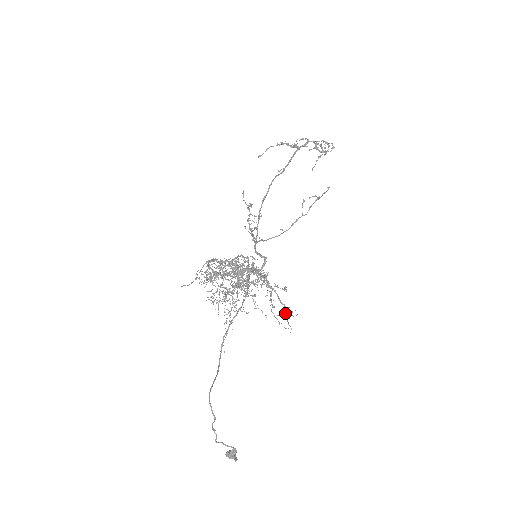
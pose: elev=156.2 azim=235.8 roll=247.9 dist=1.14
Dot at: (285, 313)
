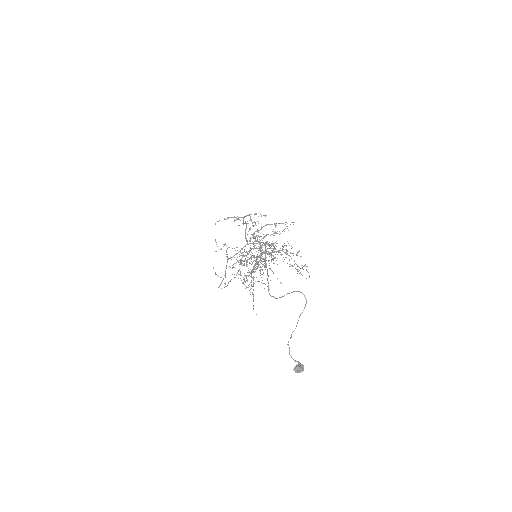
Dot at: occluded
